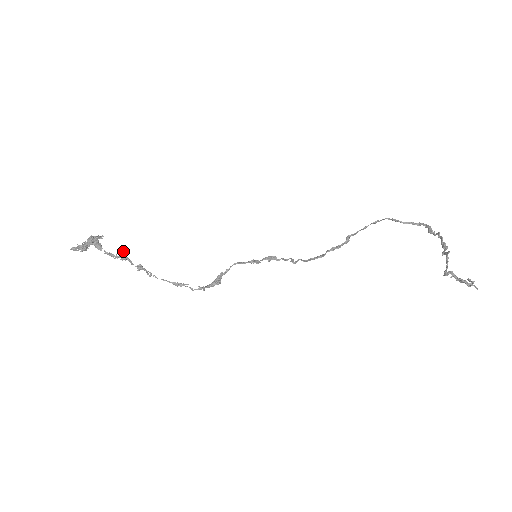
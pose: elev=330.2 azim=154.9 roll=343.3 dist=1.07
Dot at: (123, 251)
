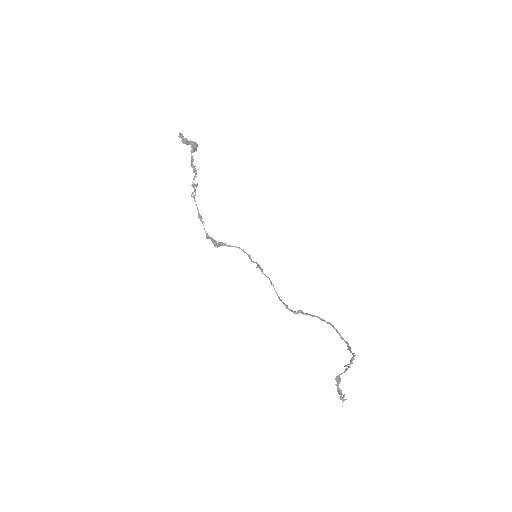
Dot at: (198, 169)
